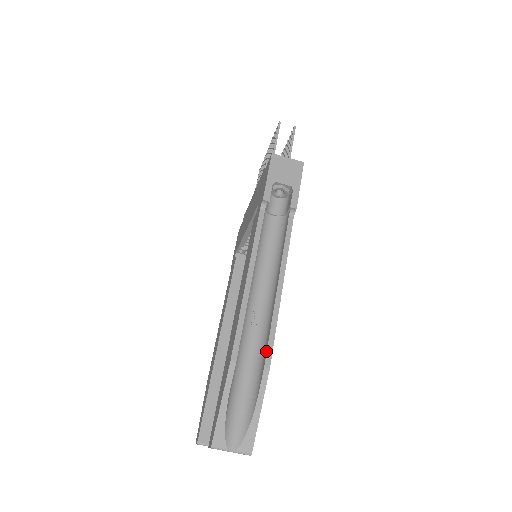
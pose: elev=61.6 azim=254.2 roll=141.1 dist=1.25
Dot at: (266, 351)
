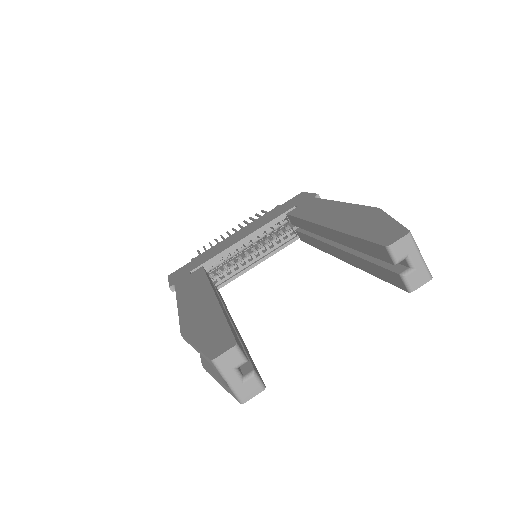
Dot at: occluded
